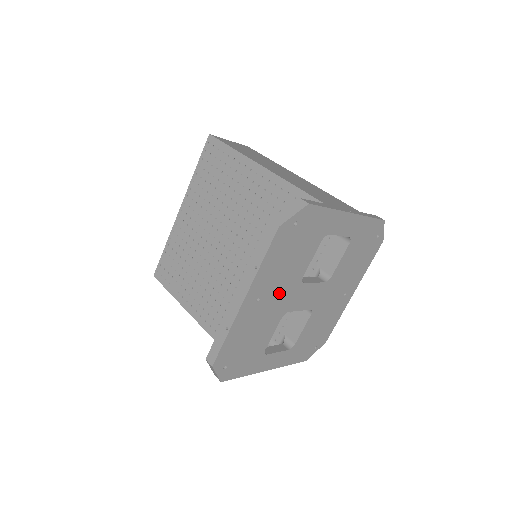
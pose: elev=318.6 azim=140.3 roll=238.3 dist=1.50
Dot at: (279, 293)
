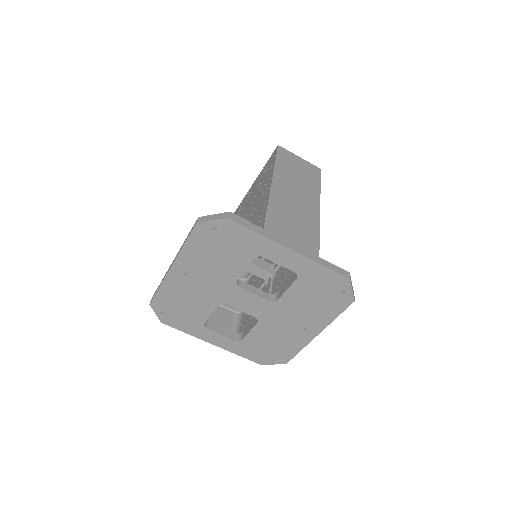
Dot at: (210, 281)
